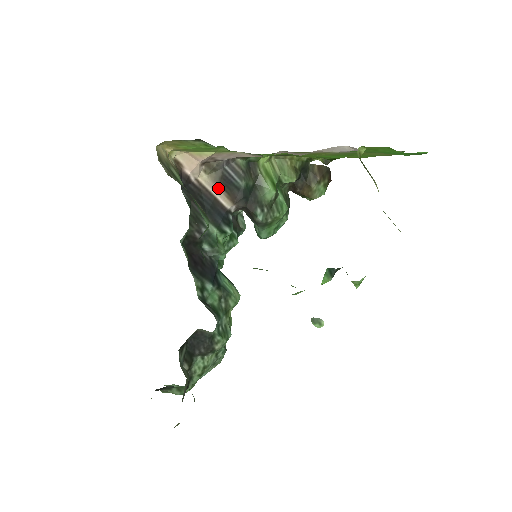
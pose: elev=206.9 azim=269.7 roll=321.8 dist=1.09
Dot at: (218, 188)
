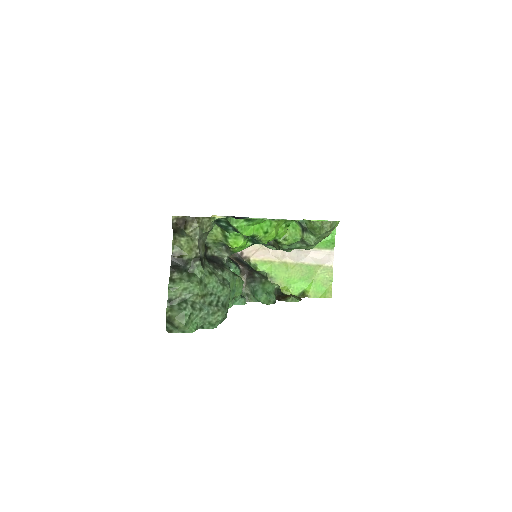
Dot at: occluded
